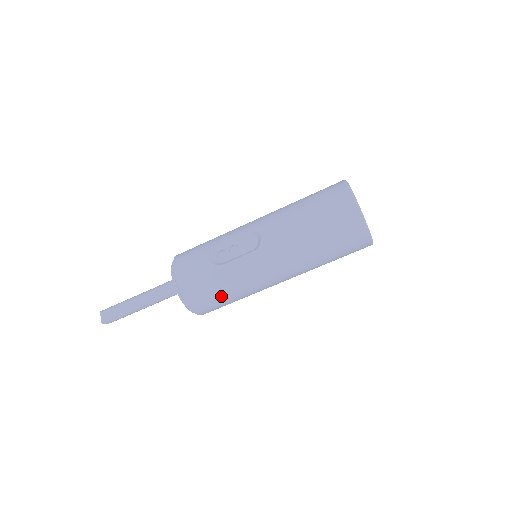
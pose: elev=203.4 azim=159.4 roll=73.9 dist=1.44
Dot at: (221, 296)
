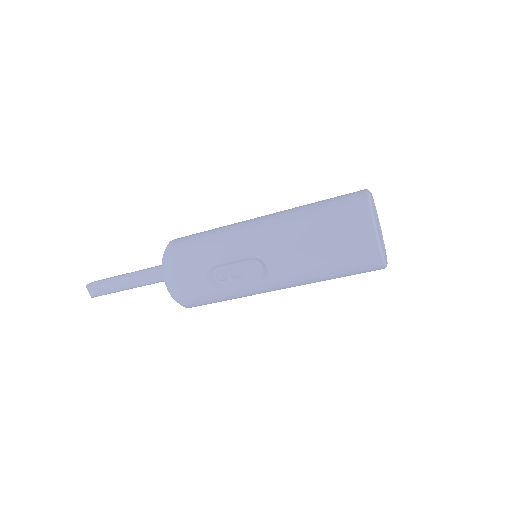
Dot at: occluded
